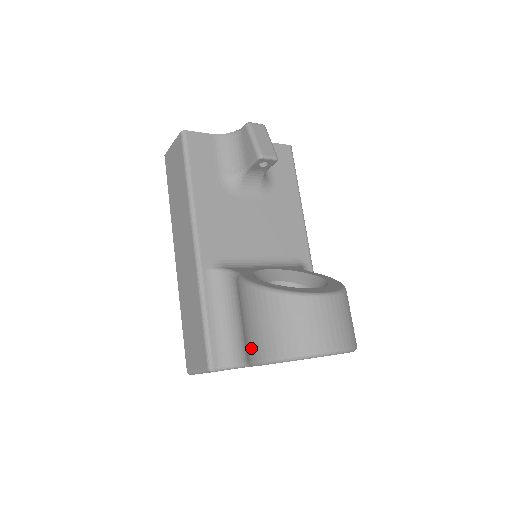
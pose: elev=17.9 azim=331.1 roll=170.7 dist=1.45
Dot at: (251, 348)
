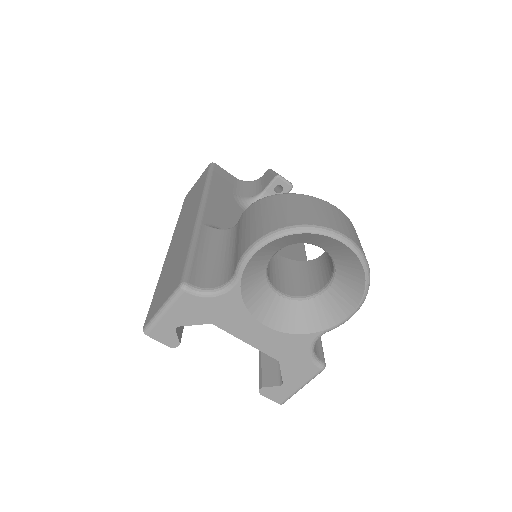
Dot at: (244, 243)
